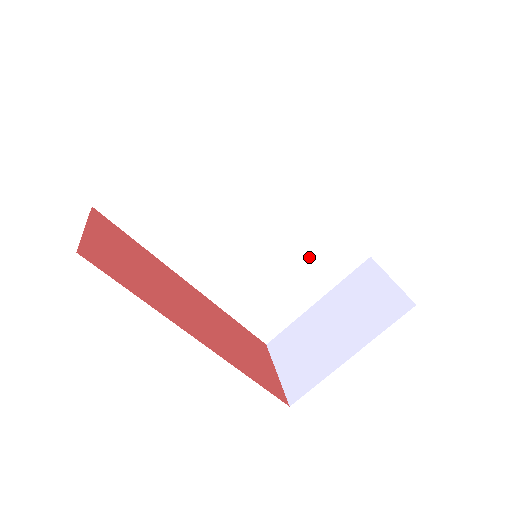
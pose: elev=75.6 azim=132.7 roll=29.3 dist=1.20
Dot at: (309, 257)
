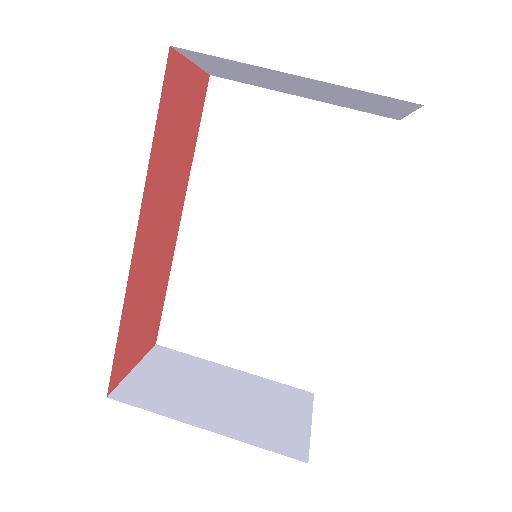
Dot at: (277, 326)
